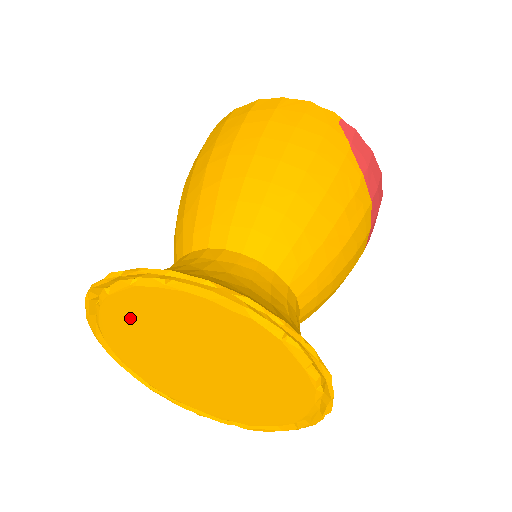
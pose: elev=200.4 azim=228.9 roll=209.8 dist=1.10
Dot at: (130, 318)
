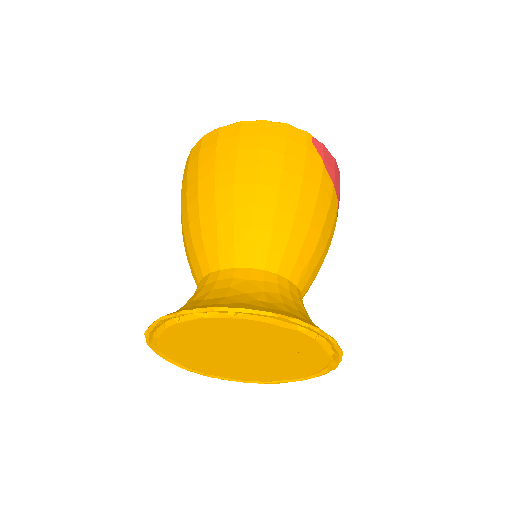
Dot at: (191, 334)
